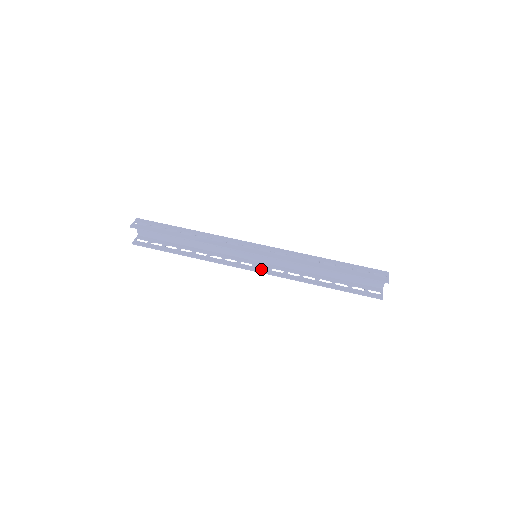
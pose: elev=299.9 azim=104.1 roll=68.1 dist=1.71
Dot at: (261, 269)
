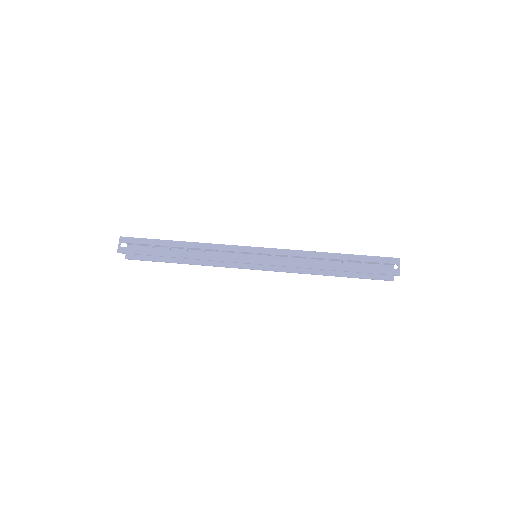
Dot at: (264, 266)
